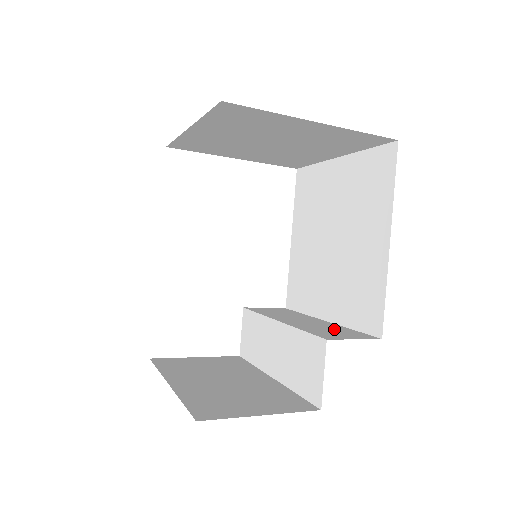
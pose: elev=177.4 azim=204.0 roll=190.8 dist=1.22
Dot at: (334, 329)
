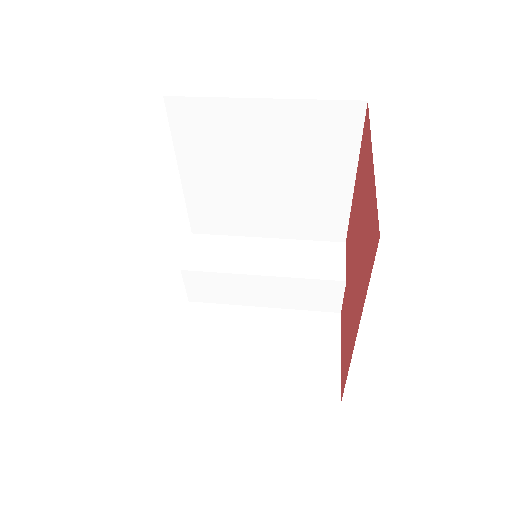
Dot at: (307, 253)
